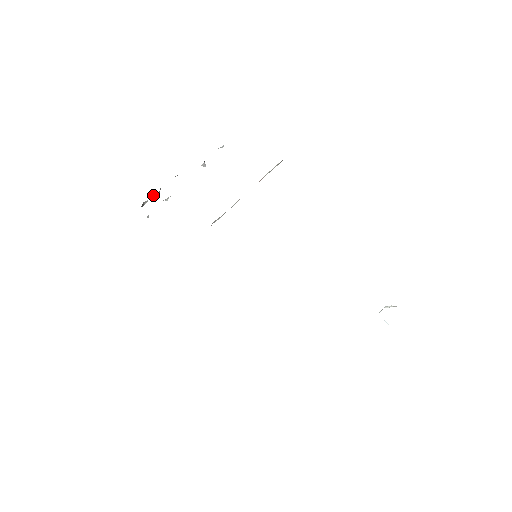
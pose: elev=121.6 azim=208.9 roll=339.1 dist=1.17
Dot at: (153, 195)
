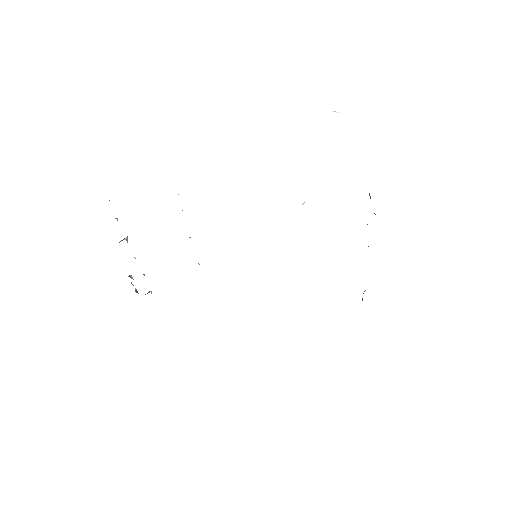
Dot at: occluded
